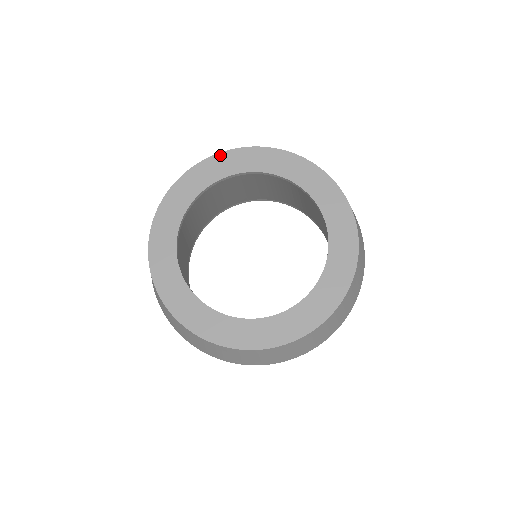
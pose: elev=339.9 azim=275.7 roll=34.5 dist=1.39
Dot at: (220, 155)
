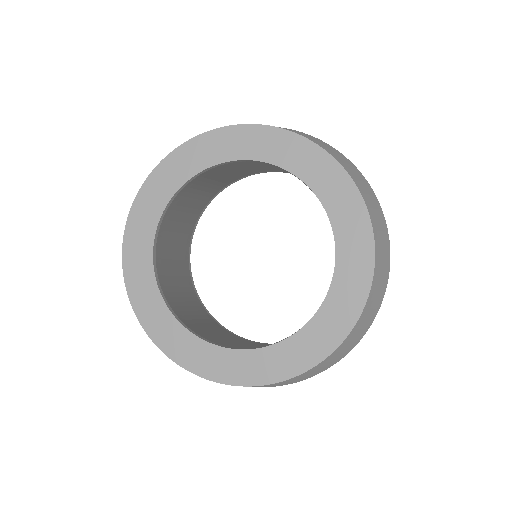
Dot at: (281, 132)
